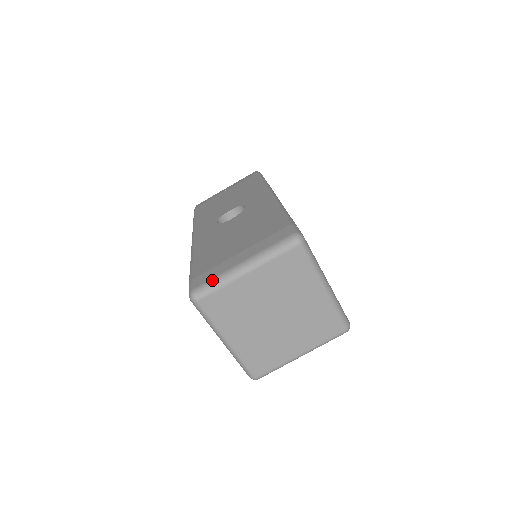
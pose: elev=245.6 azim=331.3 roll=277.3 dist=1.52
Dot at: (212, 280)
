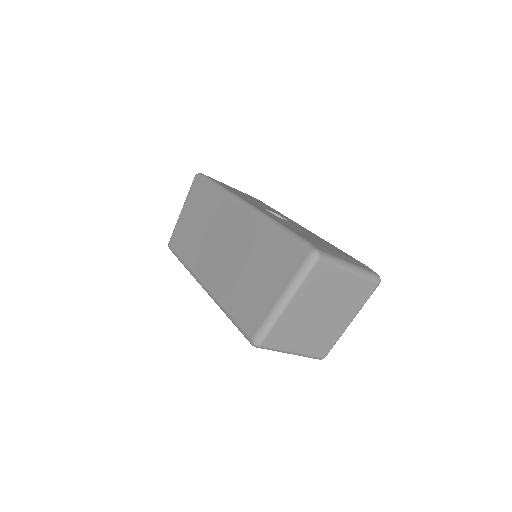
Dot at: (332, 256)
